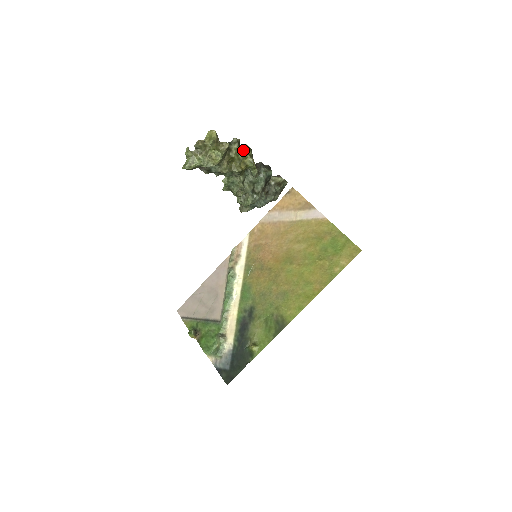
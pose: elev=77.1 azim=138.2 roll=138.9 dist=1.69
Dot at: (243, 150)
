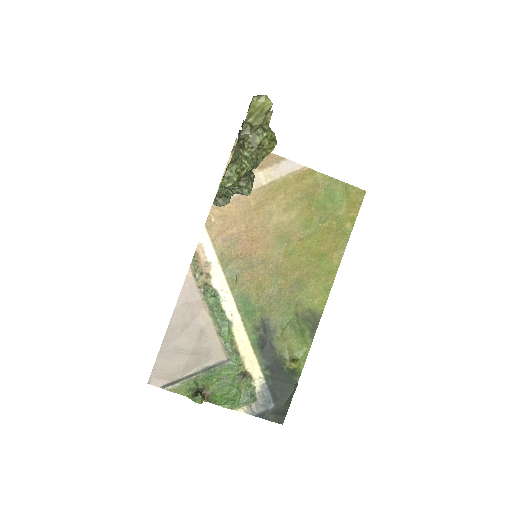
Dot at: occluded
